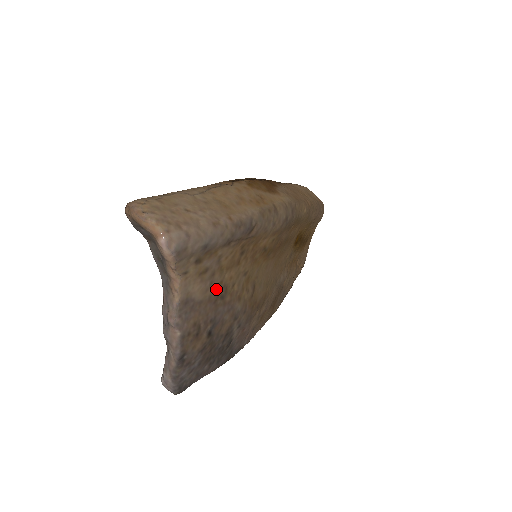
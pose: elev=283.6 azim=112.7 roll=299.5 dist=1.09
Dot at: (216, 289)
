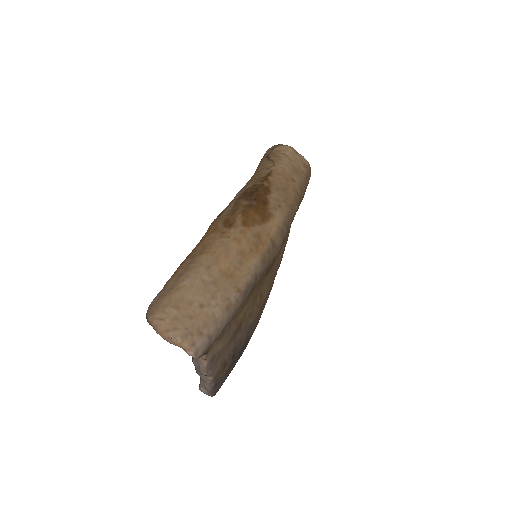
Dot at: (233, 330)
